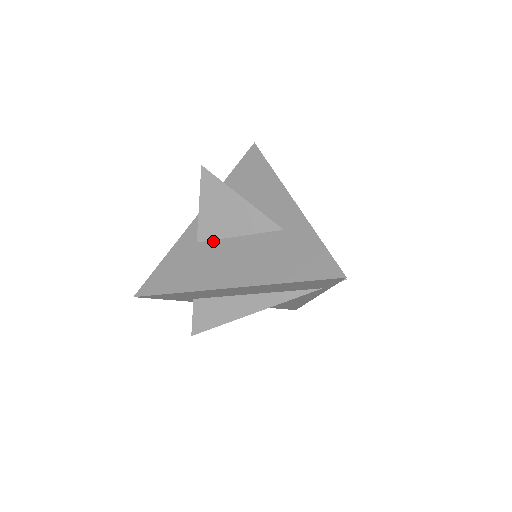
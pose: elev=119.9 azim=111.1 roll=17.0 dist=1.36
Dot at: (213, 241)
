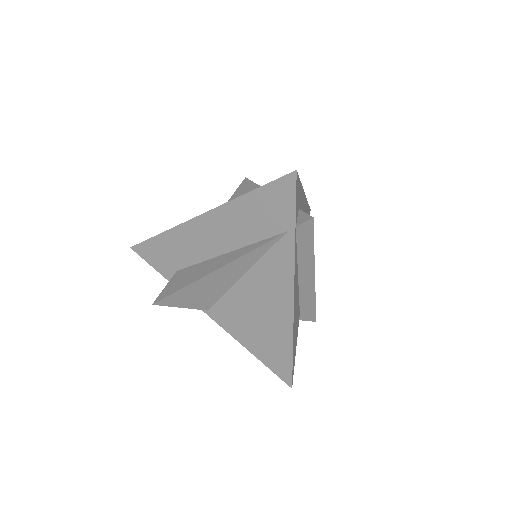
Dot at: occluded
